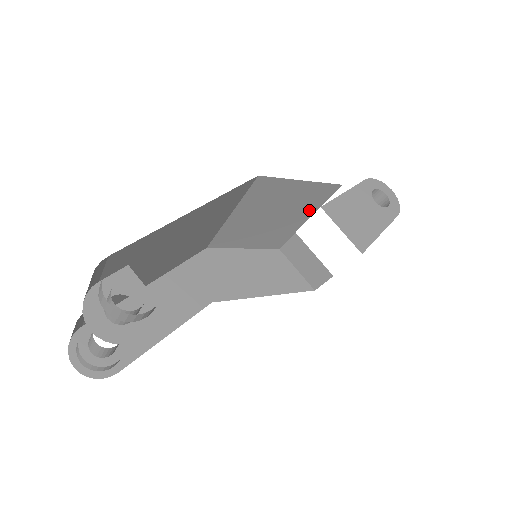
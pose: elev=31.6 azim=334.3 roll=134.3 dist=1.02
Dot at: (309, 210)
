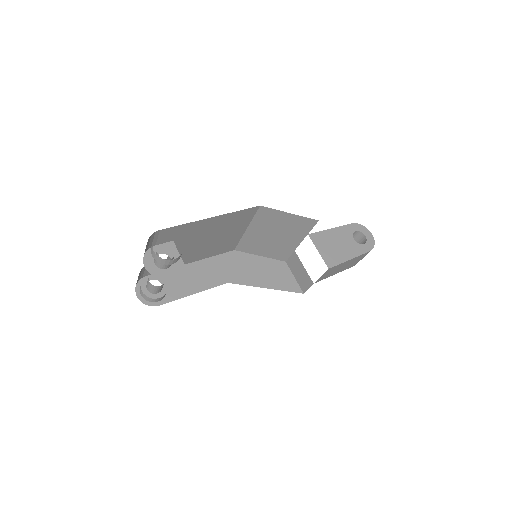
Dot at: (300, 235)
